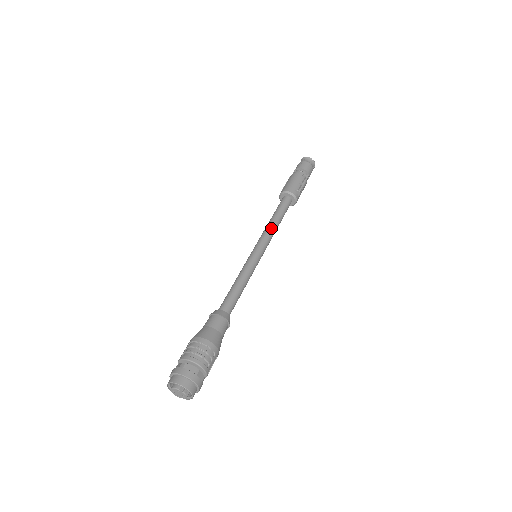
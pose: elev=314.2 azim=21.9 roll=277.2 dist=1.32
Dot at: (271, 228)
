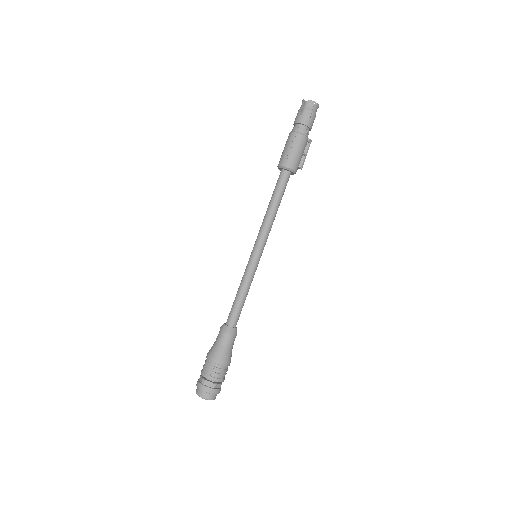
Dot at: occluded
